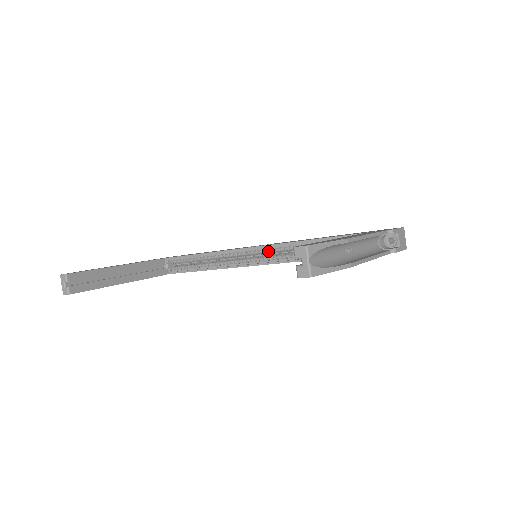
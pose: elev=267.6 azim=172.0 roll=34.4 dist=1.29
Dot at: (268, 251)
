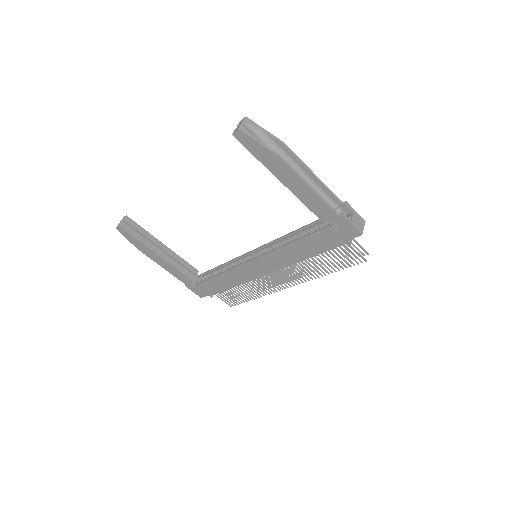
Dot at: occluded
